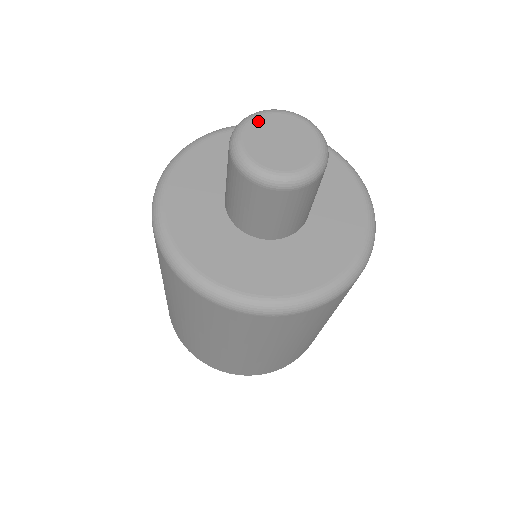
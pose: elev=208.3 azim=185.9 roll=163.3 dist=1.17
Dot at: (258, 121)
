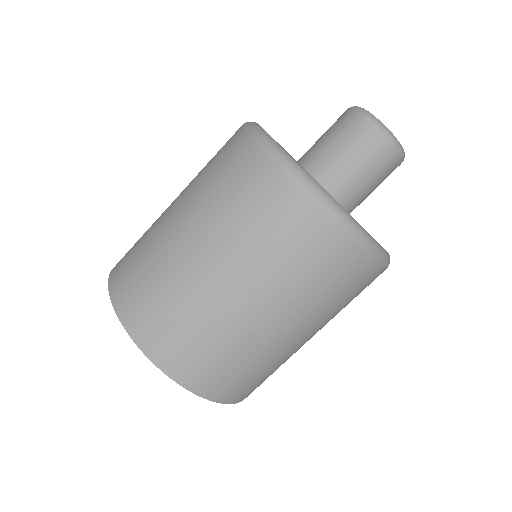
Dot at: occluded
